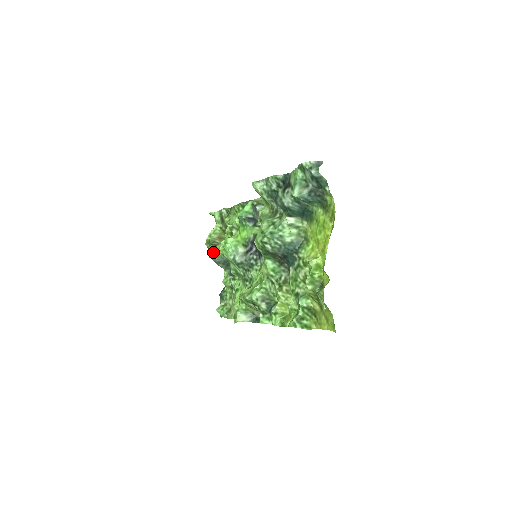
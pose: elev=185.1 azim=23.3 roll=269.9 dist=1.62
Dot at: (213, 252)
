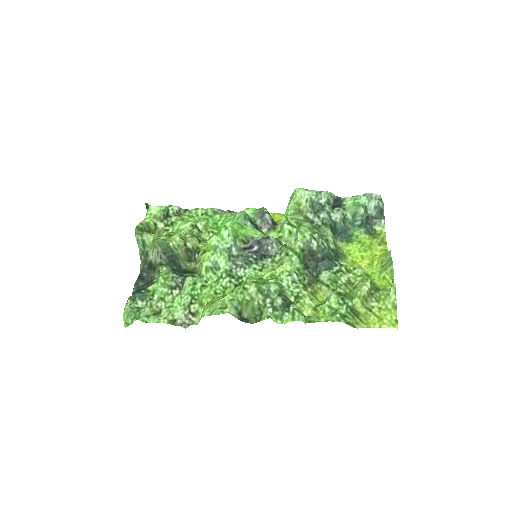
Dot at: (162, 239)
